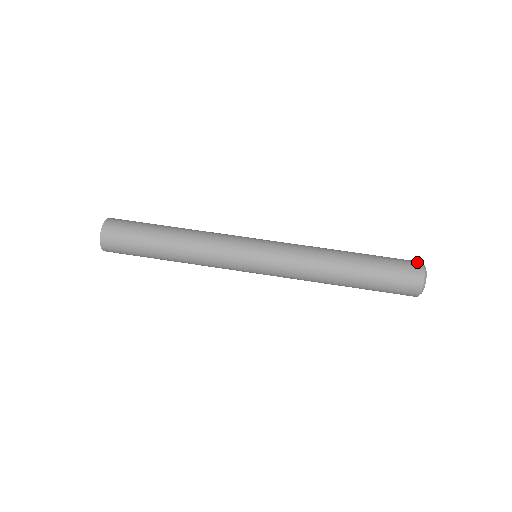
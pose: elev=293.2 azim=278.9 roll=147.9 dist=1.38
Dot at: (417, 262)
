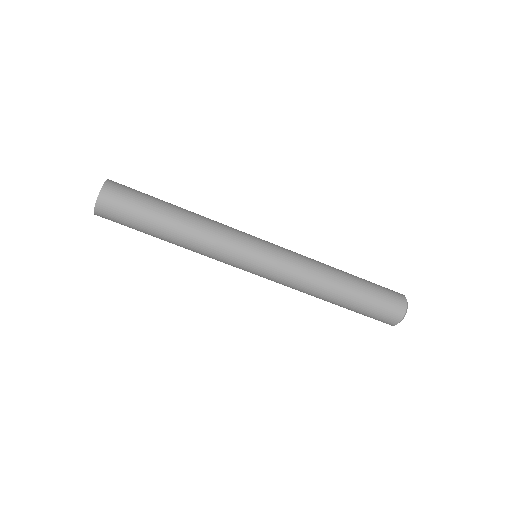
Dot at: (401, 310)
